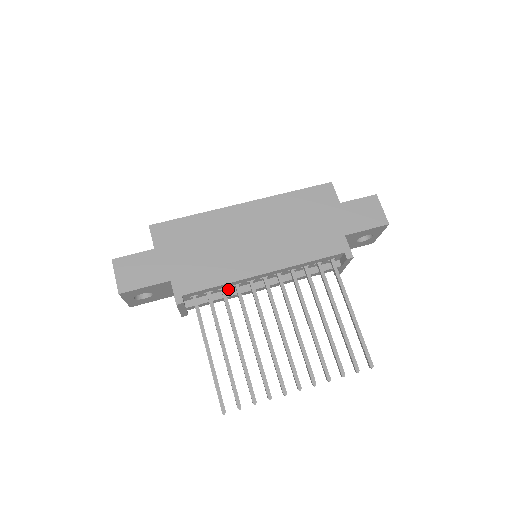
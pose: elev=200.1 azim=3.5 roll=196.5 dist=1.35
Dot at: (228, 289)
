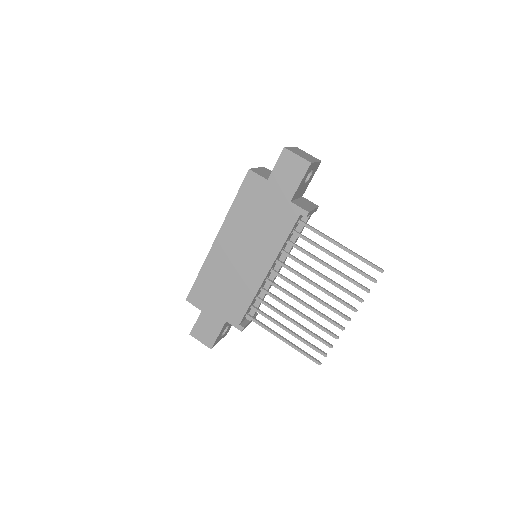
Dot at: (260, 292)
